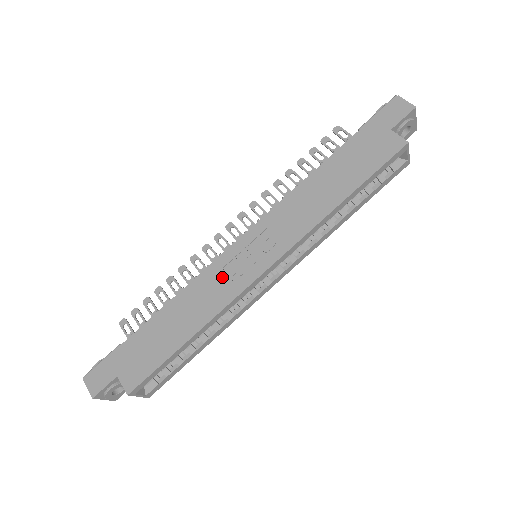
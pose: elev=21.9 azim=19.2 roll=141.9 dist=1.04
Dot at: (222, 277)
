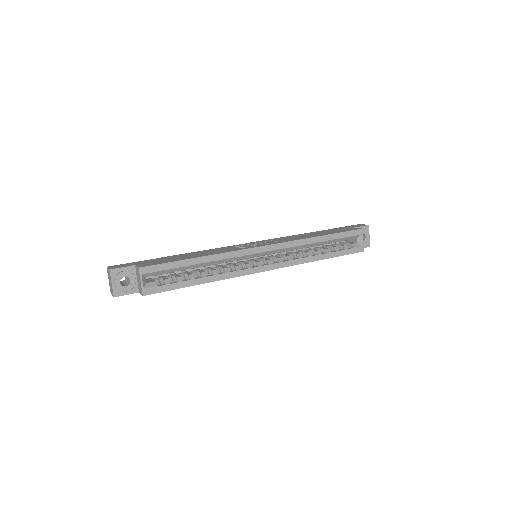
Dot at: (232, 248)
